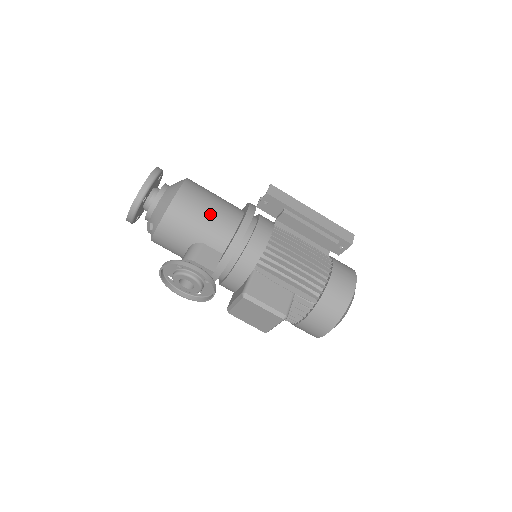
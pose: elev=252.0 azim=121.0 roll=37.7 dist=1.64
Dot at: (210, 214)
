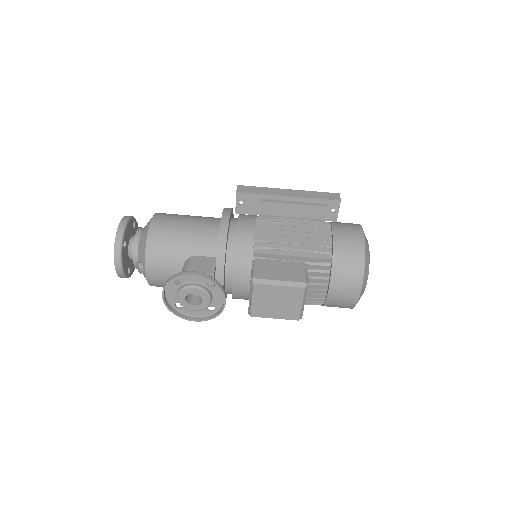
Dot at: (189, 227)
